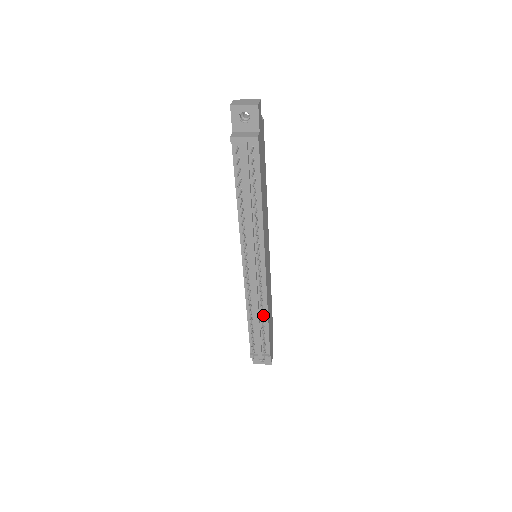
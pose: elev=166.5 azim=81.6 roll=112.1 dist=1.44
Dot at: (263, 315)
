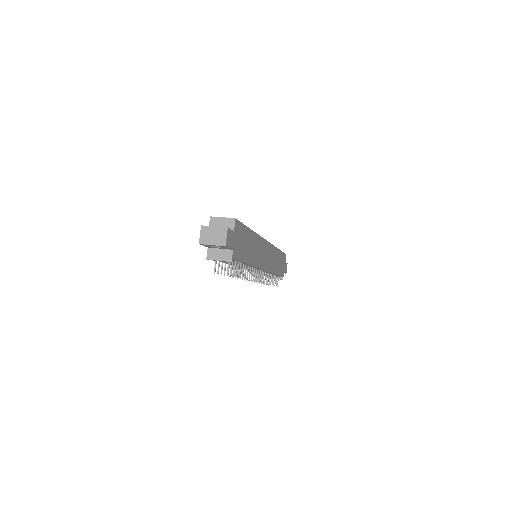
Dot at: (271, 274)
